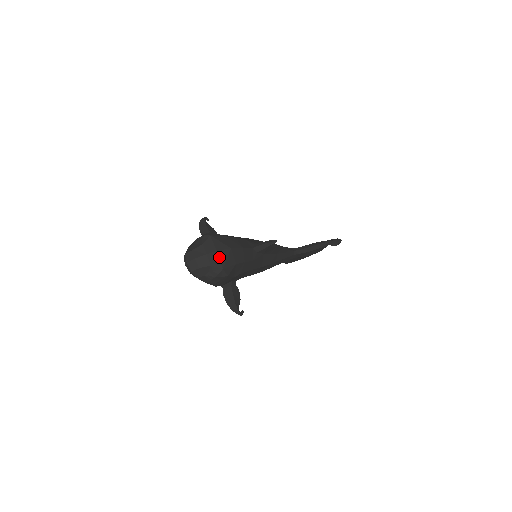
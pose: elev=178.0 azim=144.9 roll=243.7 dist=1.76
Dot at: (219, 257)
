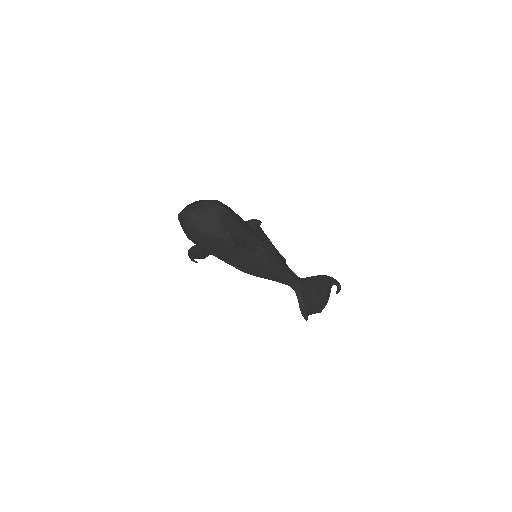
Dot at: occluded
